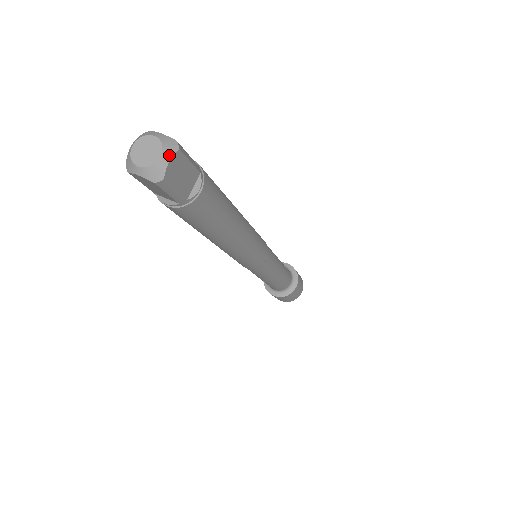
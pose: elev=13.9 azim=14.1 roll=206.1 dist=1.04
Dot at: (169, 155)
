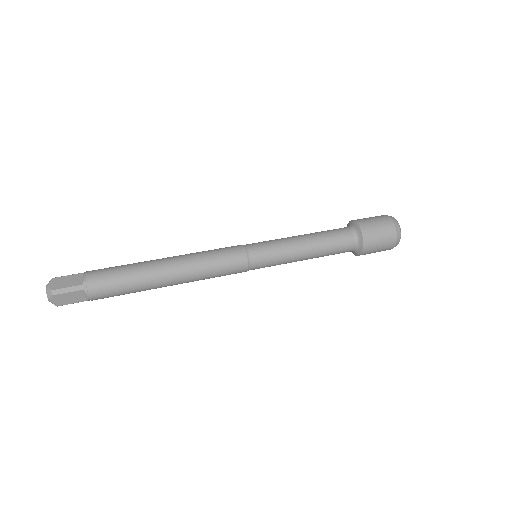
Dot at: (50, 299)
